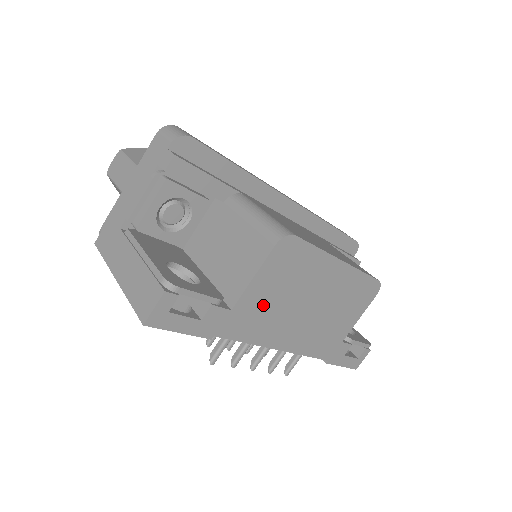
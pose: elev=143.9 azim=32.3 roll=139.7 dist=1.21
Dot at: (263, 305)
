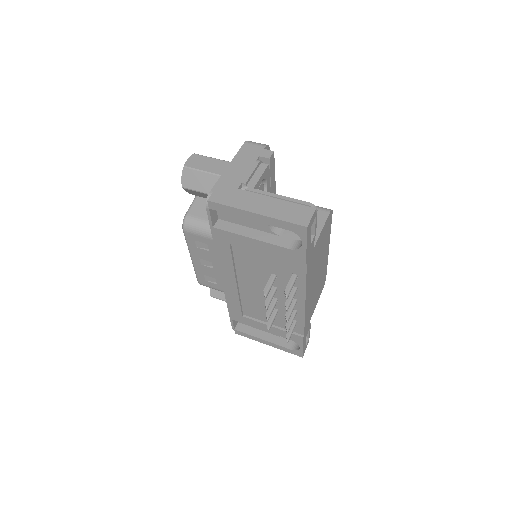
Dot at: (316, 255)
